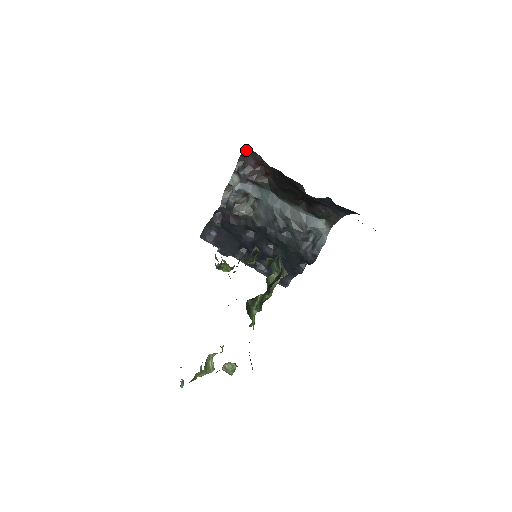
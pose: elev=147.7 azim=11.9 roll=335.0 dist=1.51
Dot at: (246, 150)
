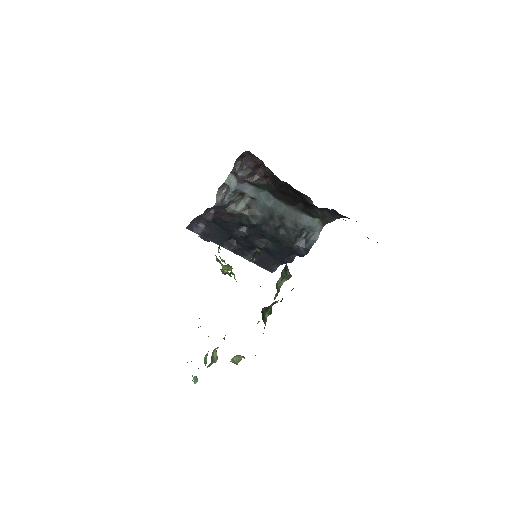
Dot at: (246, 153)
